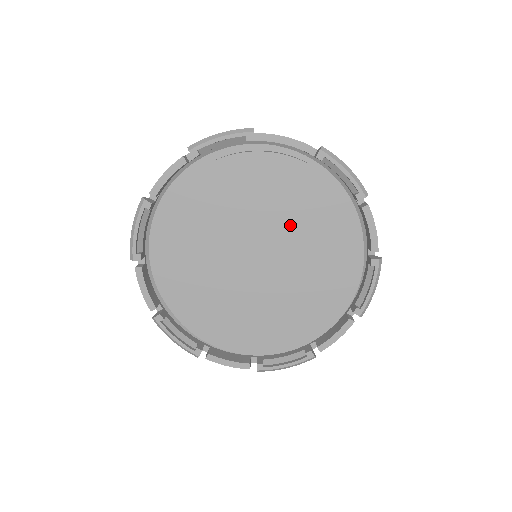
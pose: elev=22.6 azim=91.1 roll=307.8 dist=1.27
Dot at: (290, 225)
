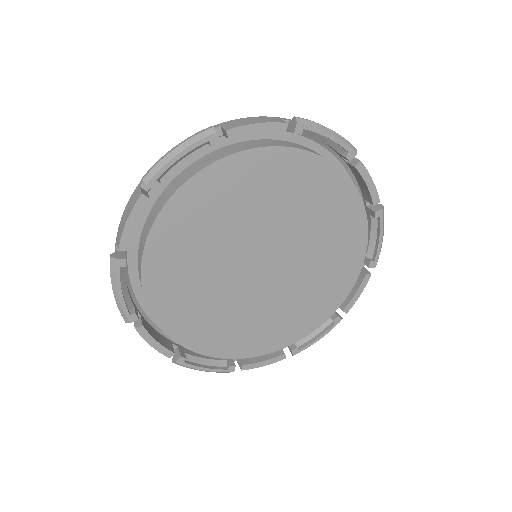
Dot at: (312, 252)
